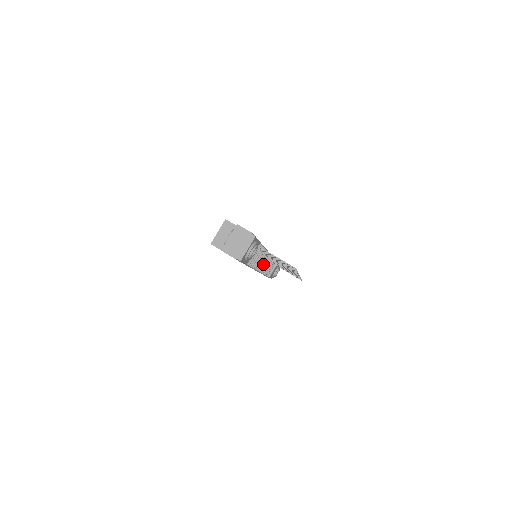
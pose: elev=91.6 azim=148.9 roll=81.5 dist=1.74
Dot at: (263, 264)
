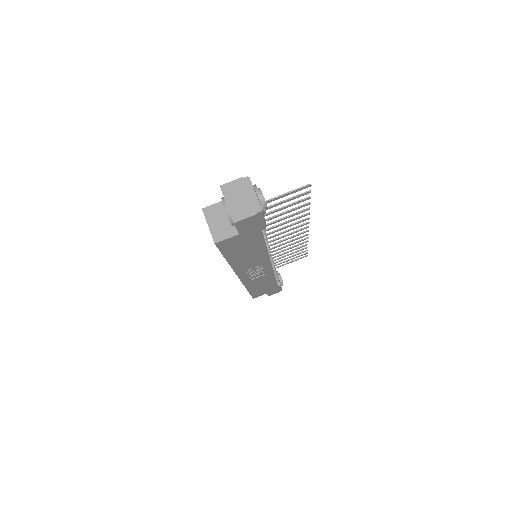
Dot at: occluded
